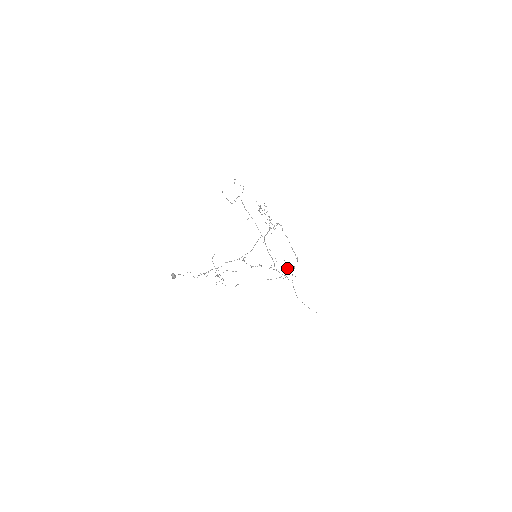
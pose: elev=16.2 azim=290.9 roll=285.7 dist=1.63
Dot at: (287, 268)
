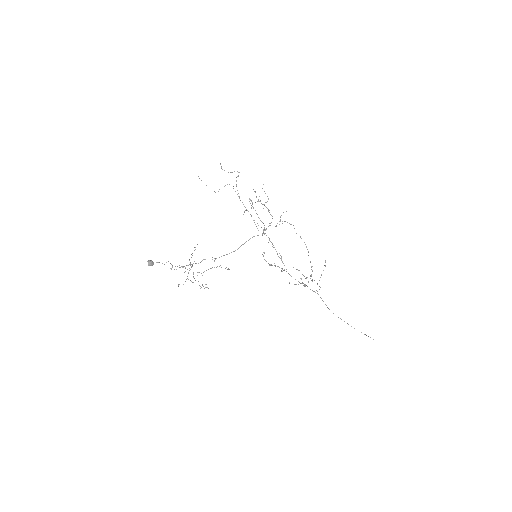
Dot at: (311, 275)
